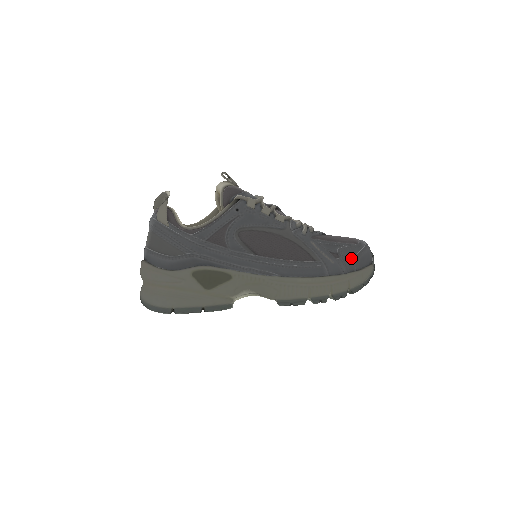
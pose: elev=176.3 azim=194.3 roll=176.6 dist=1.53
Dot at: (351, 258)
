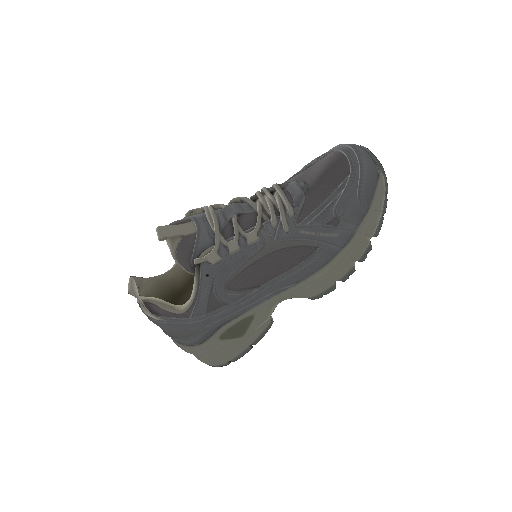
Dot at: (353, 208)
